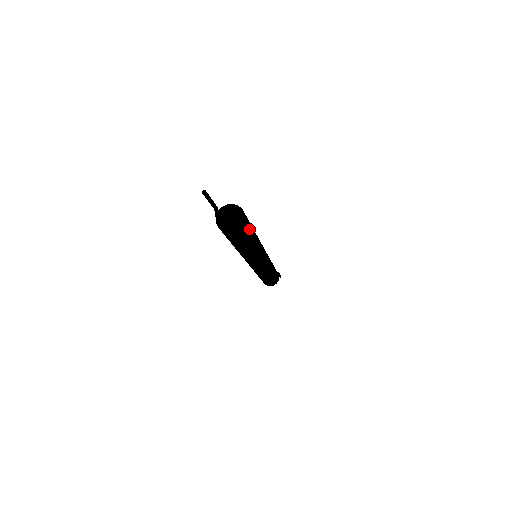
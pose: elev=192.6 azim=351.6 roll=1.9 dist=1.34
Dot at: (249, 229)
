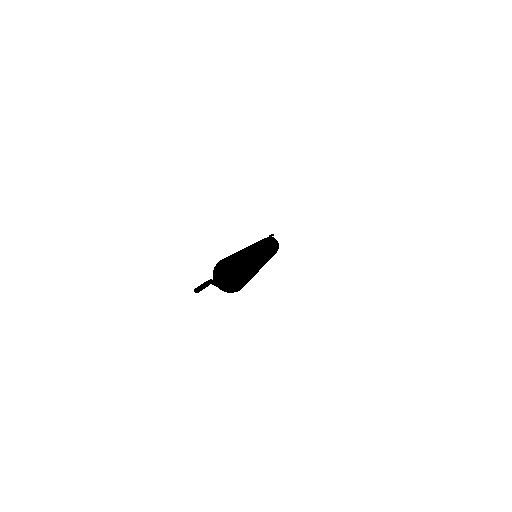
Dot at: (249, 261)
